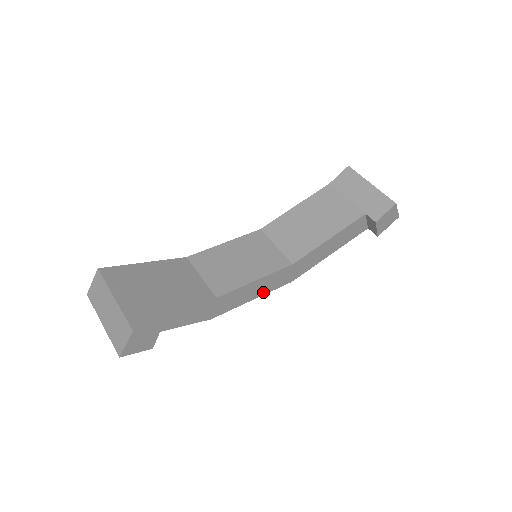
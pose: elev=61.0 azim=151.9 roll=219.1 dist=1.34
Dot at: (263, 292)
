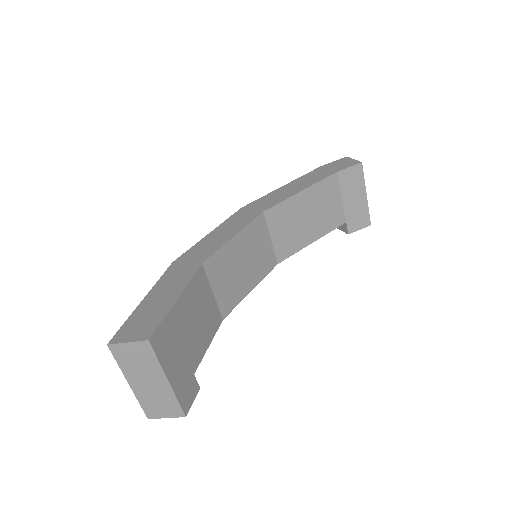
Dot at: occluded
